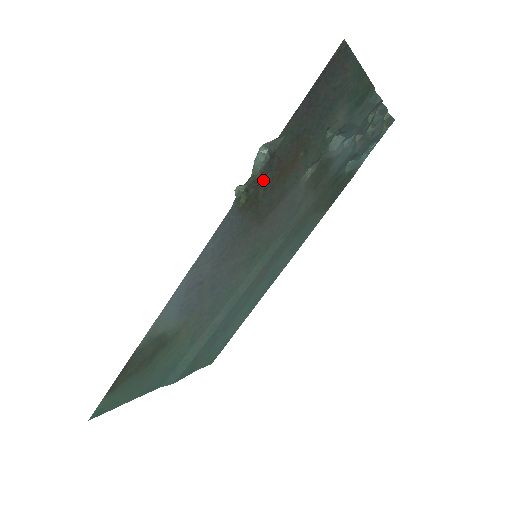
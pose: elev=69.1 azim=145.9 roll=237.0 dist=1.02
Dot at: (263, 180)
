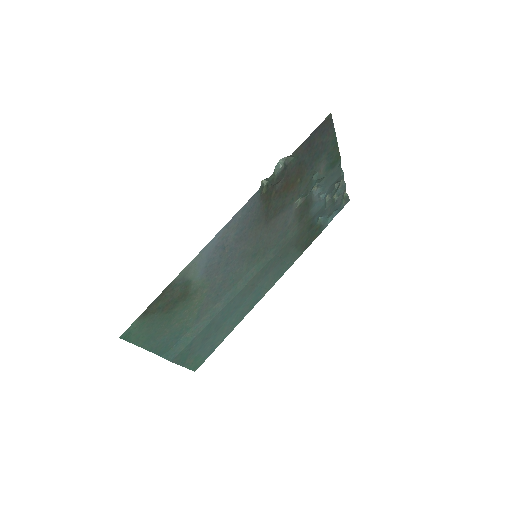
Dot at: (277, 184)
